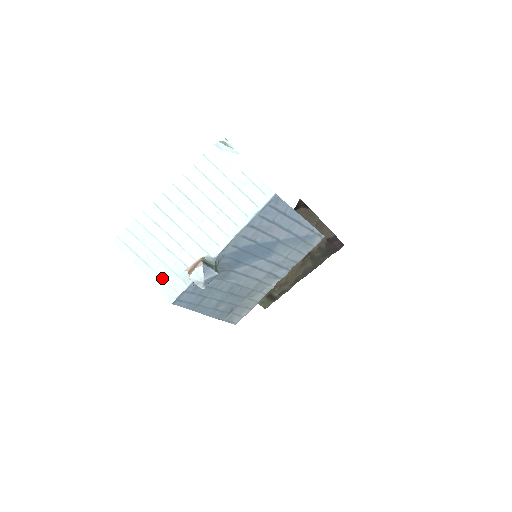
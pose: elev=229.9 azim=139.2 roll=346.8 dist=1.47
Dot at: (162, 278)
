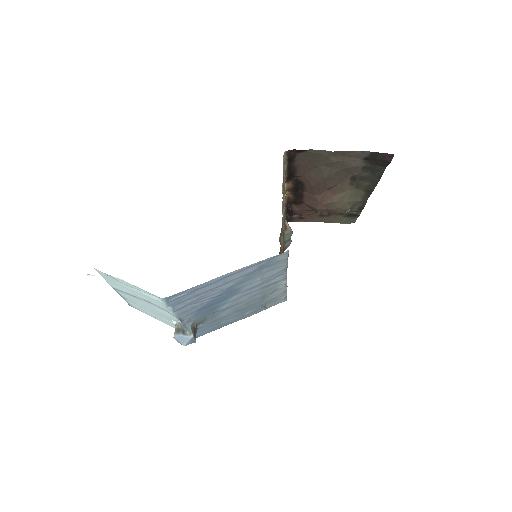
Dot at: (174, 326)
